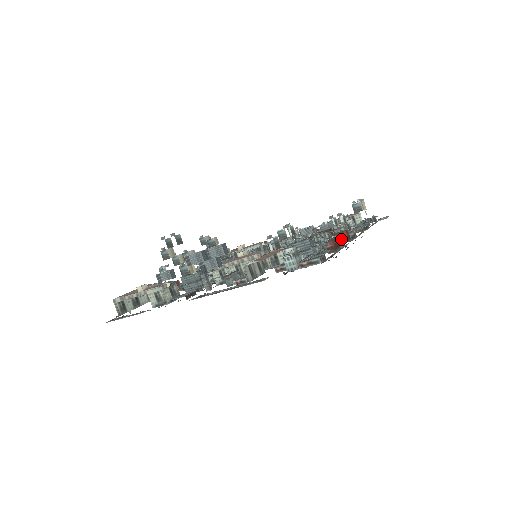
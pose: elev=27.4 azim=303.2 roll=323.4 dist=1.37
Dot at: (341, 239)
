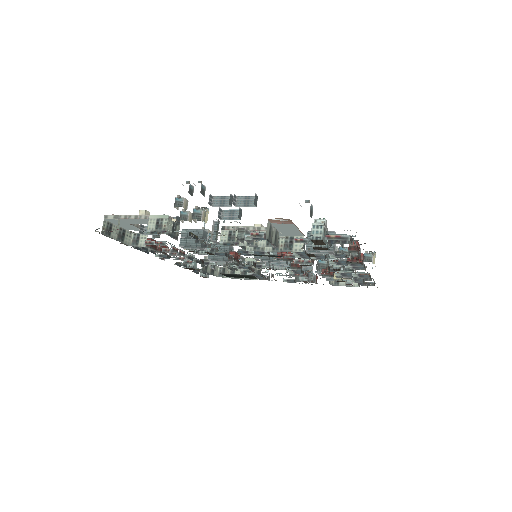
Dot at: (360, 252)
